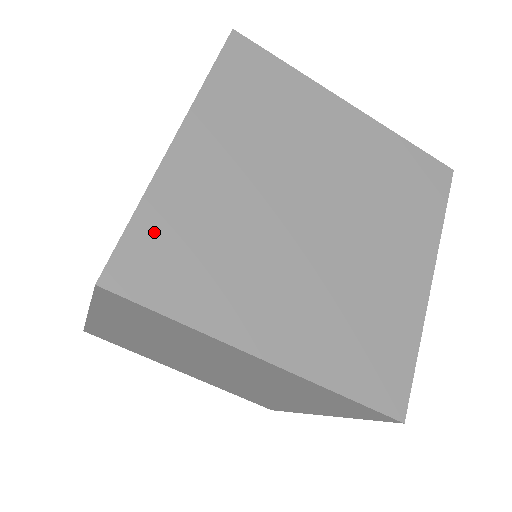
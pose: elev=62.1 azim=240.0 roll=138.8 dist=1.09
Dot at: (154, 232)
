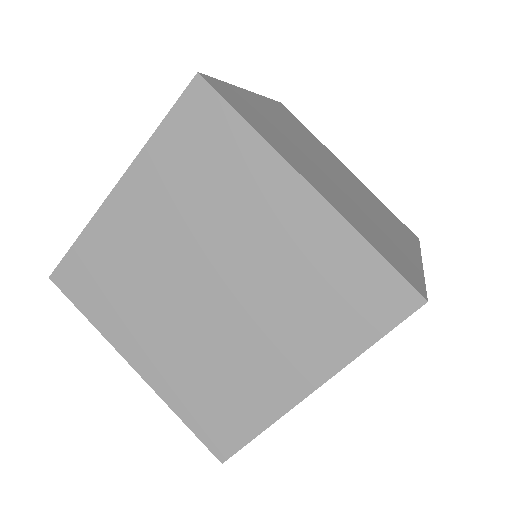
Dot at: (236, 95)
